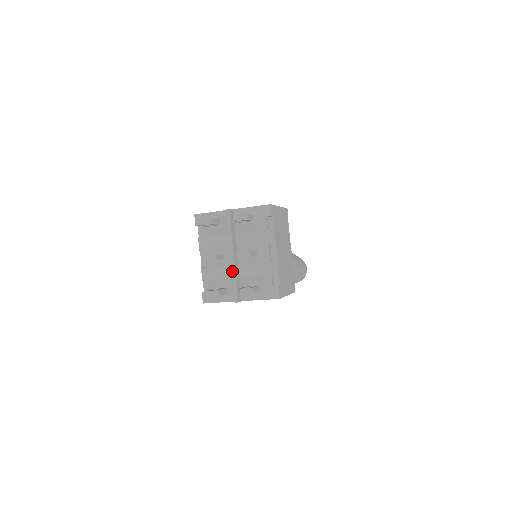
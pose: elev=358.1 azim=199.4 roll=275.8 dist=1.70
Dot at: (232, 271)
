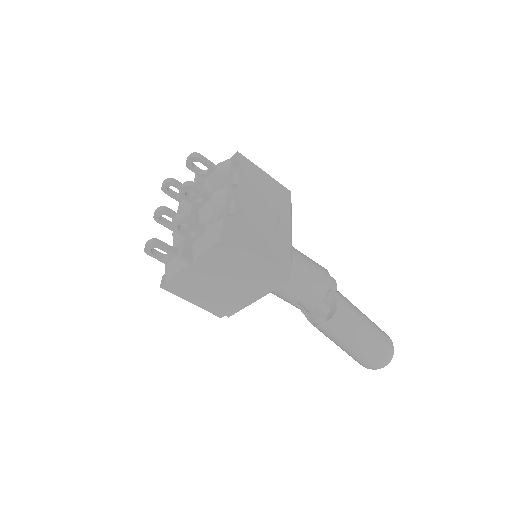
Dot at: occluded
